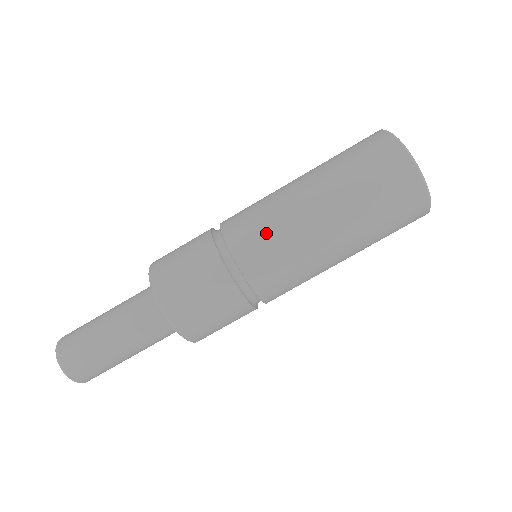
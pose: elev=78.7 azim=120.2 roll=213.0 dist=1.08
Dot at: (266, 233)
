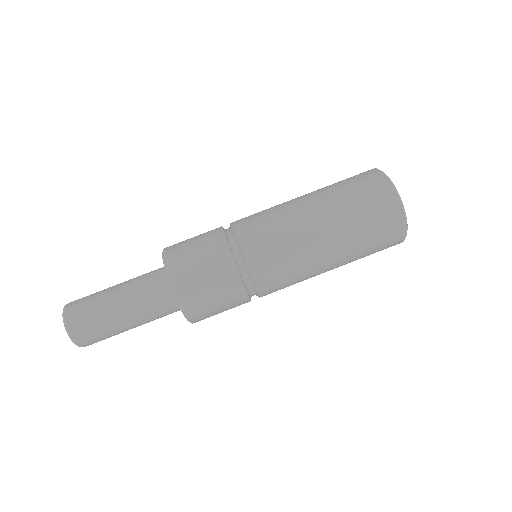
Dot at: (283, 264)
